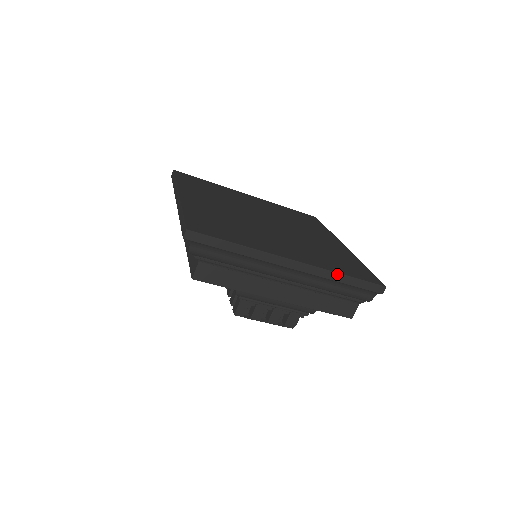
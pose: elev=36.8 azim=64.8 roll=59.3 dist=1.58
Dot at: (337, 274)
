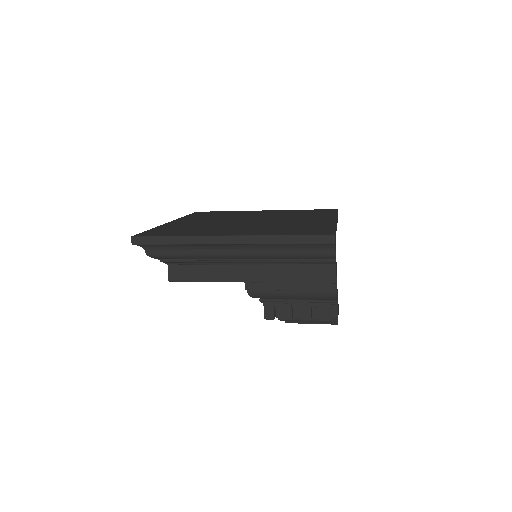
Dot at: (275, 237)
